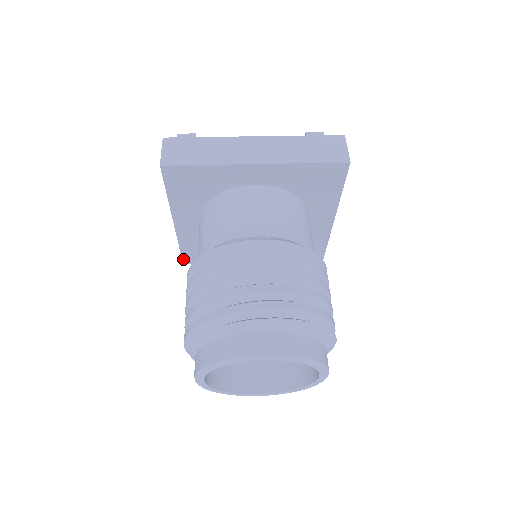
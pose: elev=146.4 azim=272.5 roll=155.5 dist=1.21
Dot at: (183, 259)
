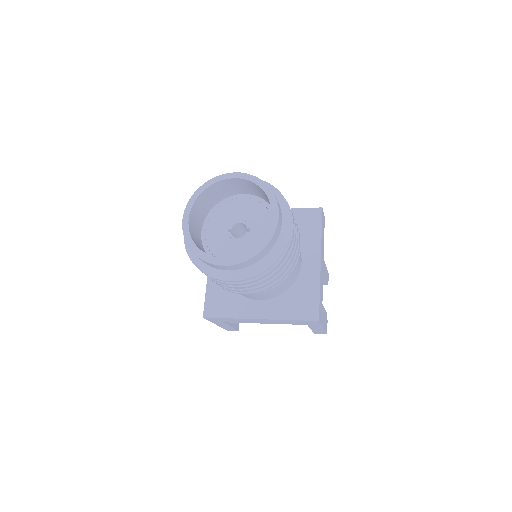
Dot at: (204, 310)
